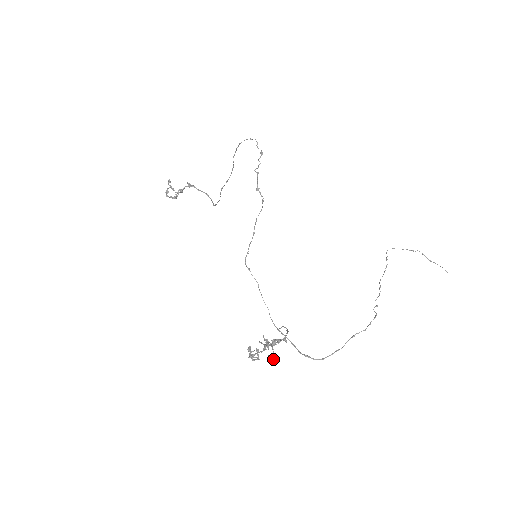
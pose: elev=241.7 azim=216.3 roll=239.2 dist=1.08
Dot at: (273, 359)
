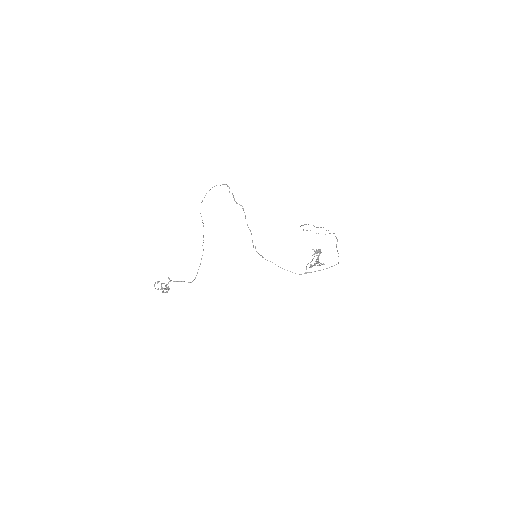
Dot at: occluded
